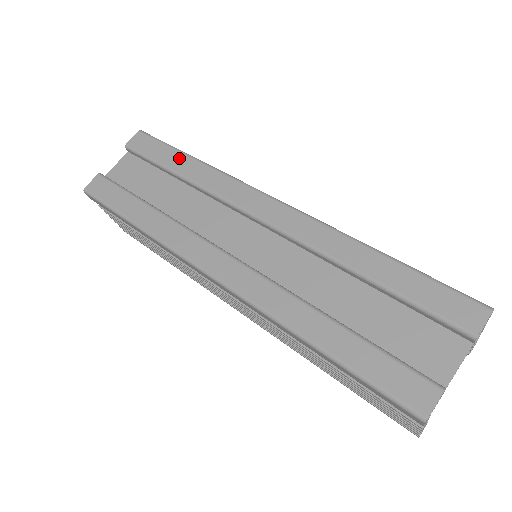
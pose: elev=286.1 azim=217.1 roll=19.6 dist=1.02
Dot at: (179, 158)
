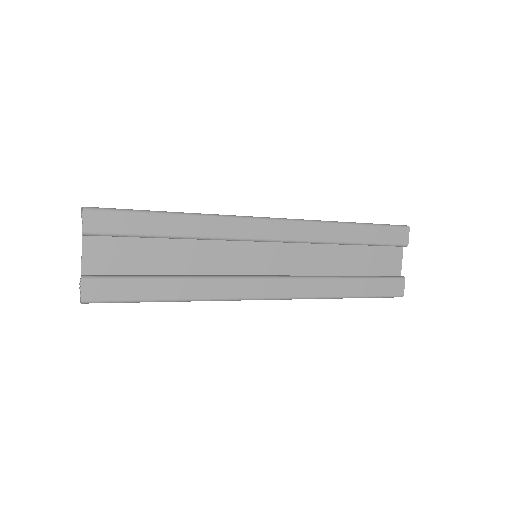
Dot at: (162, 221)
